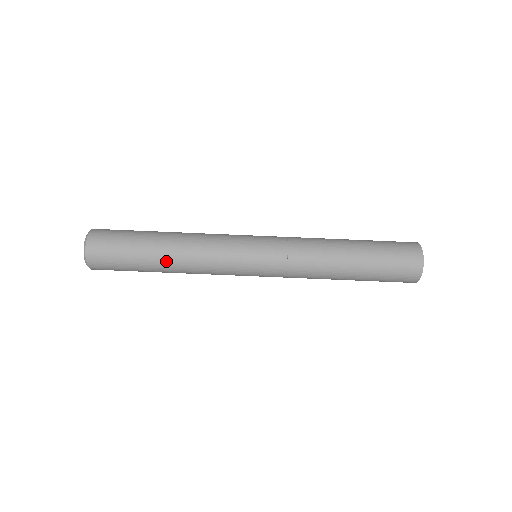
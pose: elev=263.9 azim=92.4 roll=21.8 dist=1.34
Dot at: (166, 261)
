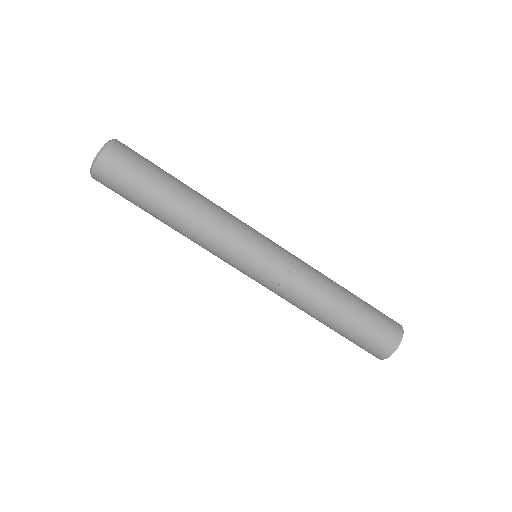
Dot at: (178, 204)
